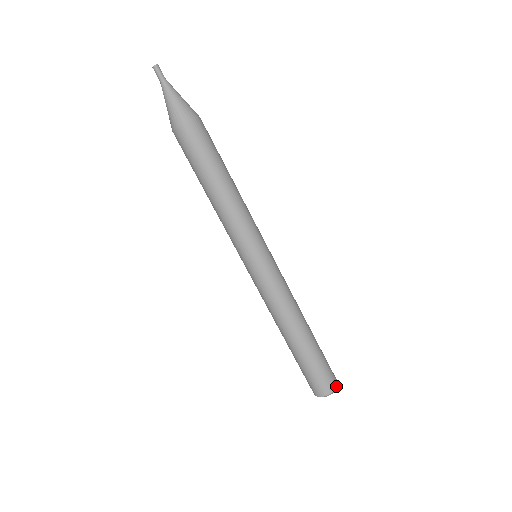
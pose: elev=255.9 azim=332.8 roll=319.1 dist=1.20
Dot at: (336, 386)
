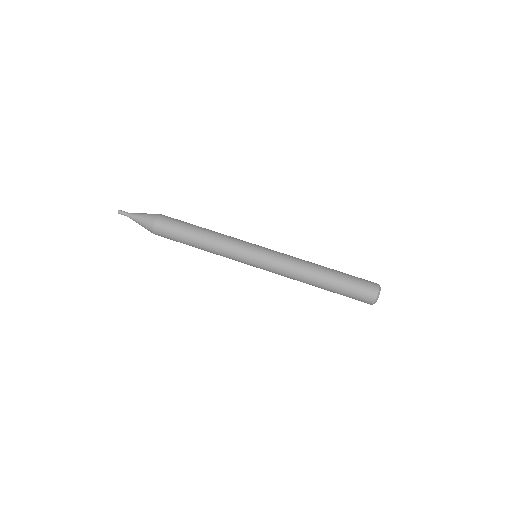
Dot at: occluded
